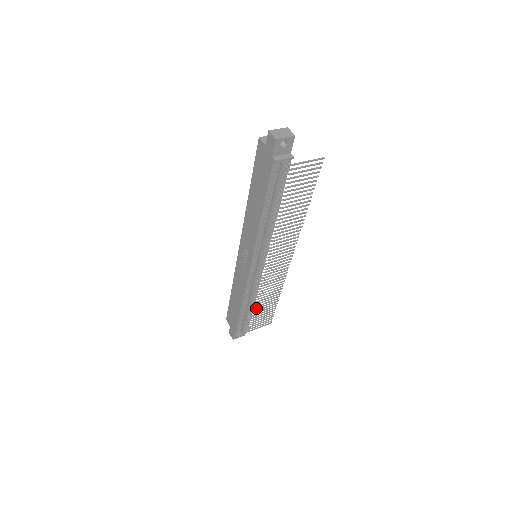
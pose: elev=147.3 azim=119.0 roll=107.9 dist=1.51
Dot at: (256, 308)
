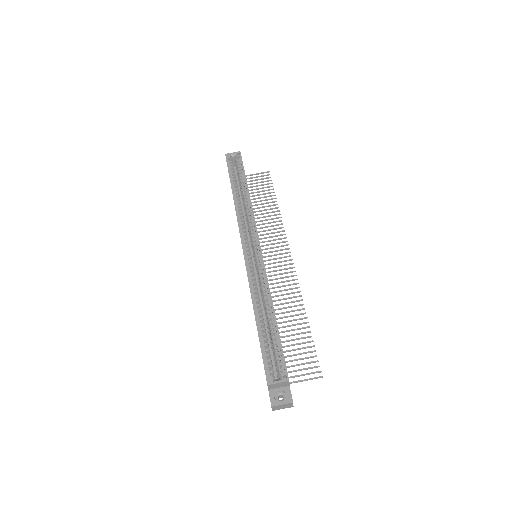
Dot at: occluded
